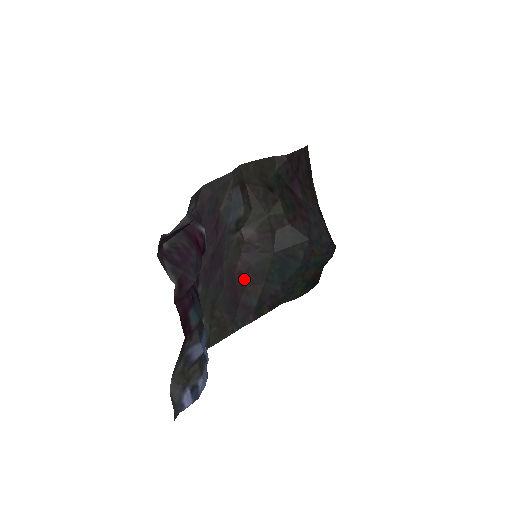
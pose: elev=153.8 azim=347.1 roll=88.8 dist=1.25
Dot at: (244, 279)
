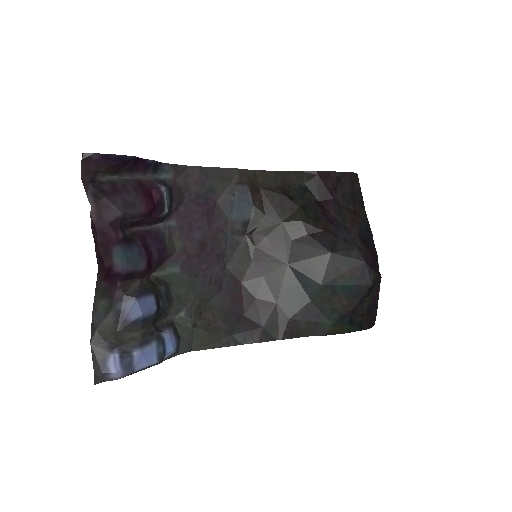
Dot at: (253, 291)
